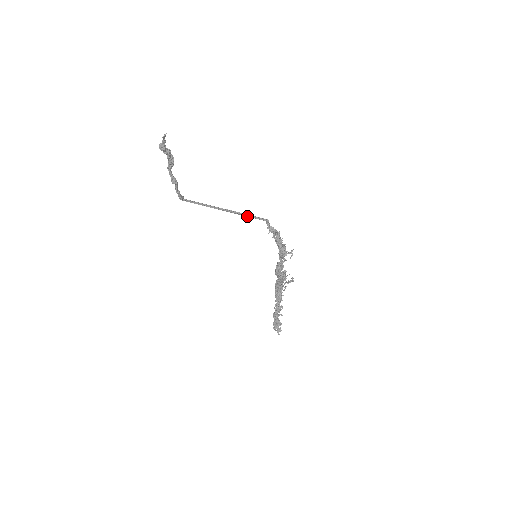
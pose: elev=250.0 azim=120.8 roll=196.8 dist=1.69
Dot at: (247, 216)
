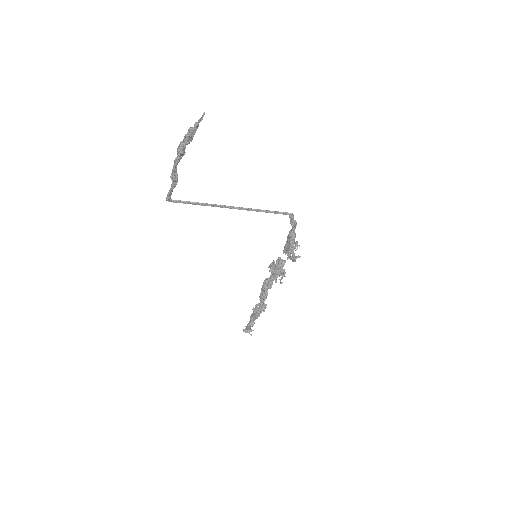
Dot at: (268, 212)
